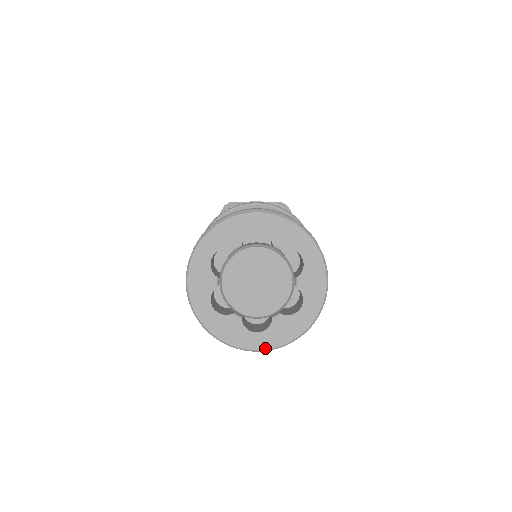
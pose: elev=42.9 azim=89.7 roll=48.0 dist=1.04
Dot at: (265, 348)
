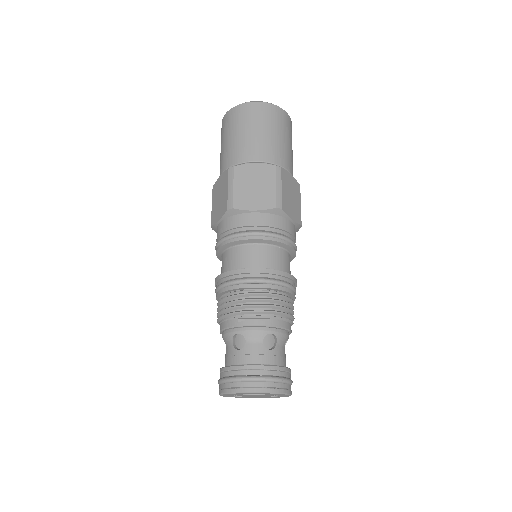
Dot at: occluded
